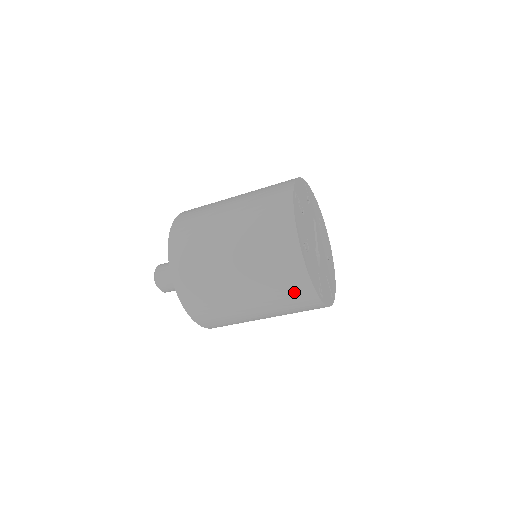
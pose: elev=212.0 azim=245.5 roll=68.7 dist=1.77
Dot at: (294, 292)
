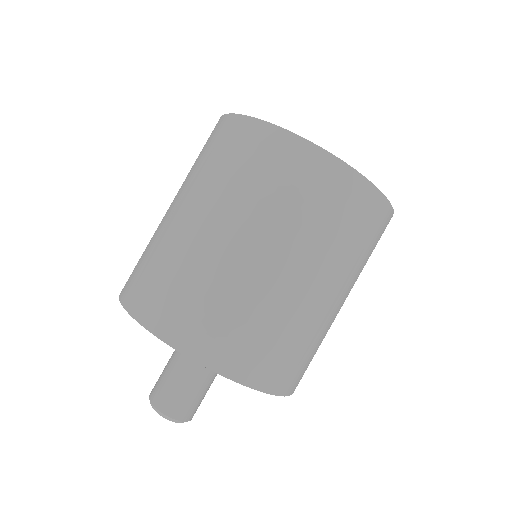
Dot at: (345, 205)
